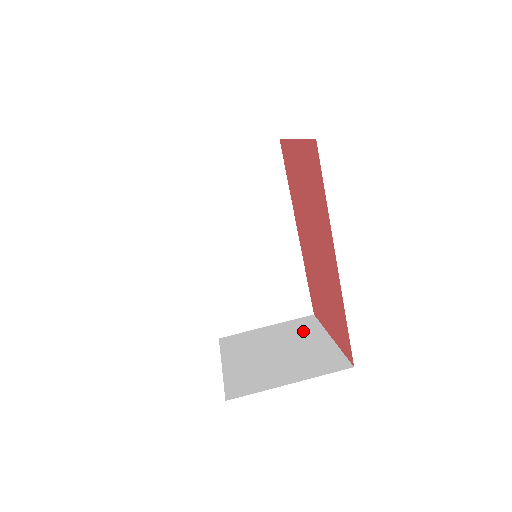
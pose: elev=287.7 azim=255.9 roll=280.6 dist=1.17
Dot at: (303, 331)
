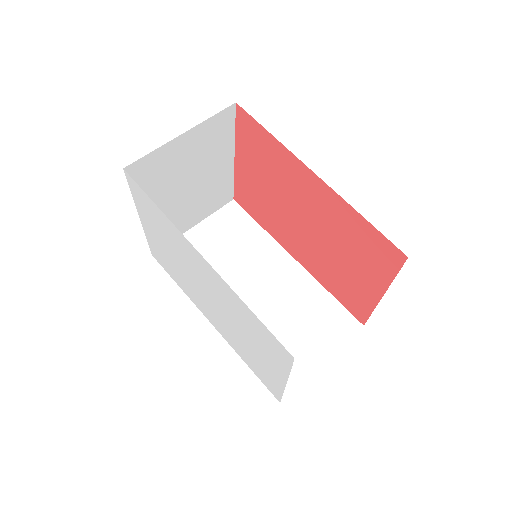
Dot at: occluded
